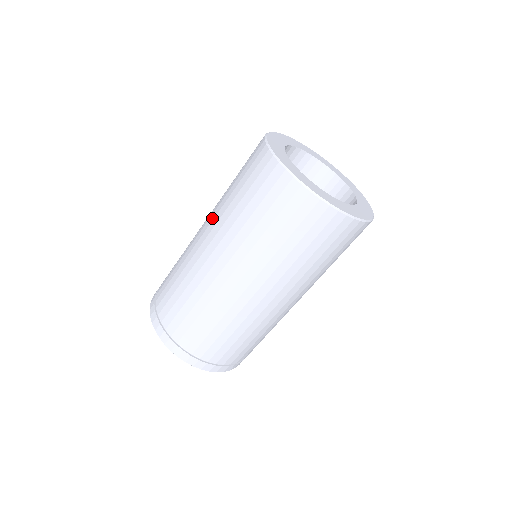
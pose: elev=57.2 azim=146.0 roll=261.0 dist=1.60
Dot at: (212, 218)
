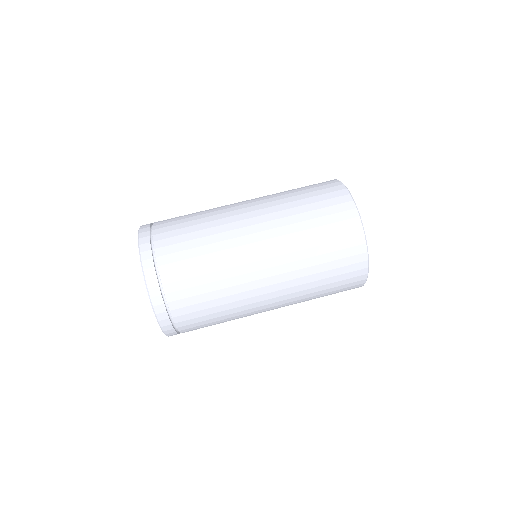
Dot at: (259, 197)
